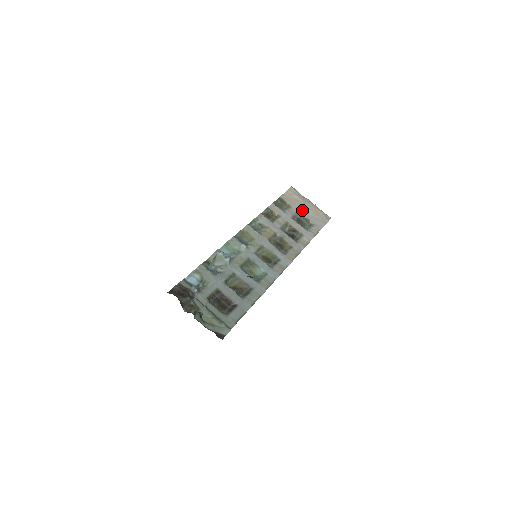
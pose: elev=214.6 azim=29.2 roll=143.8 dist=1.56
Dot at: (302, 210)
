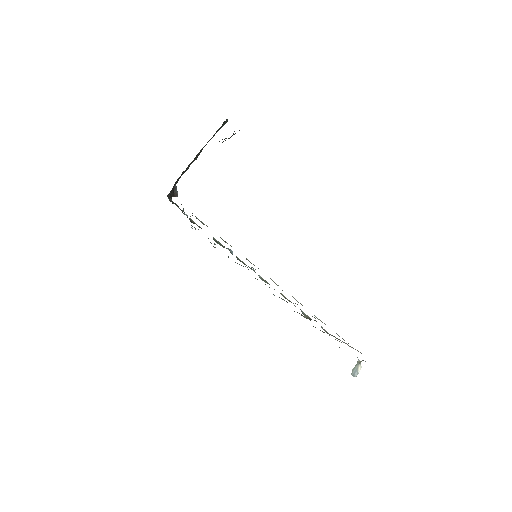
Dot at: occluded
